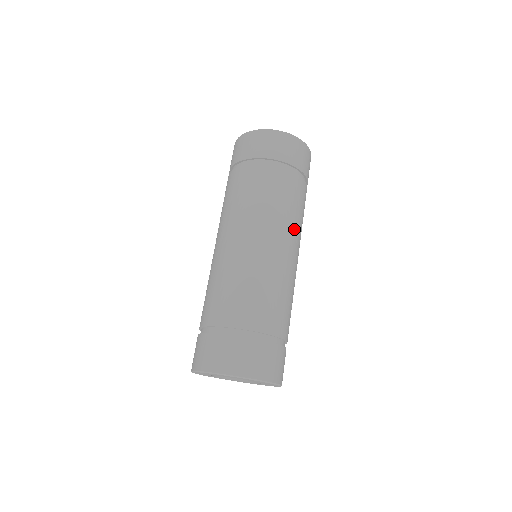
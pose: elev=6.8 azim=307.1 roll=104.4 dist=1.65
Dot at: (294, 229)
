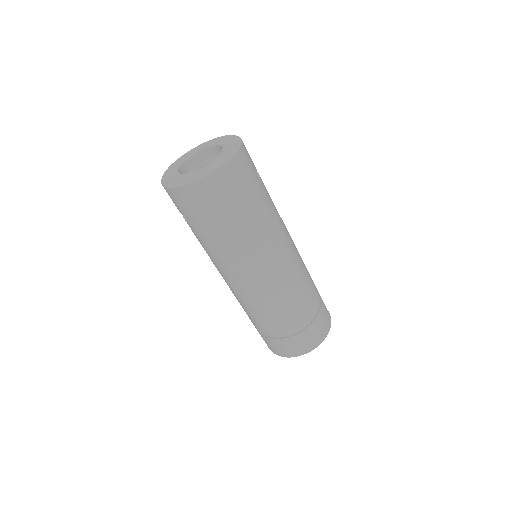
Dot at: (261, 255)
